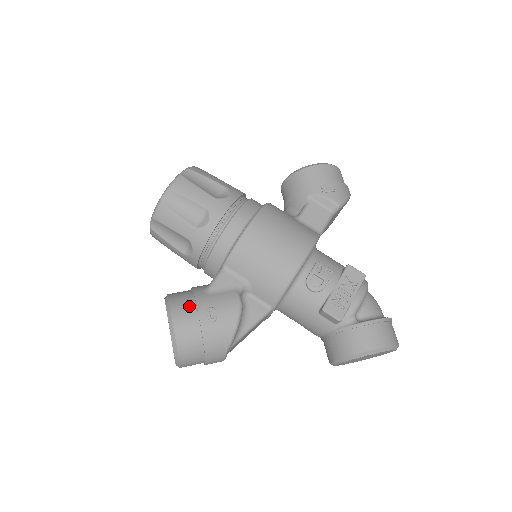
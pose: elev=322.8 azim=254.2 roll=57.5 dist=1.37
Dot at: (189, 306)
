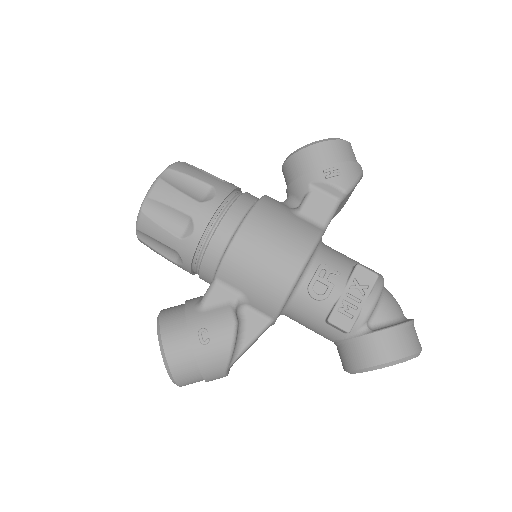
Dot at: (180, 328)
